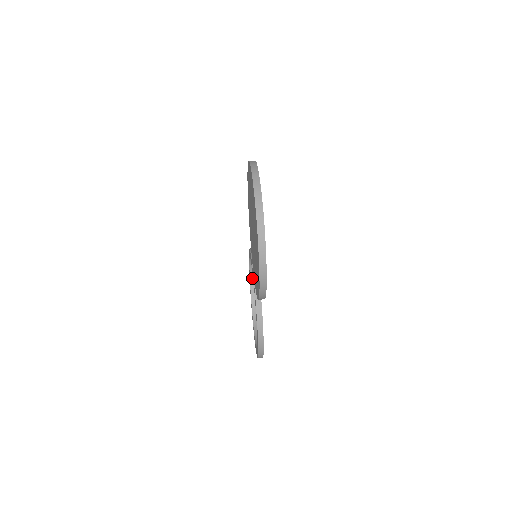
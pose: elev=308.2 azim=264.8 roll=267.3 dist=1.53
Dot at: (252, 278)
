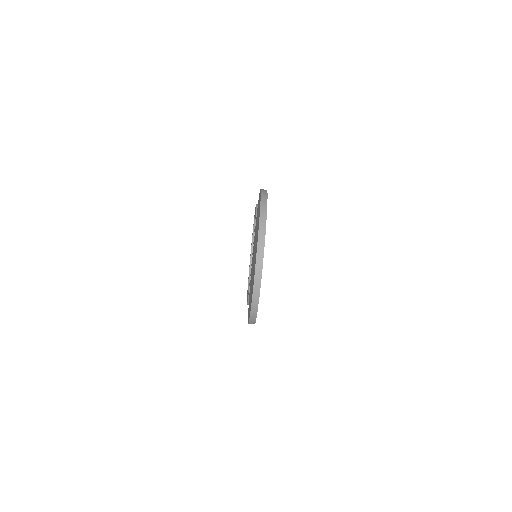
Dot at: occluded
